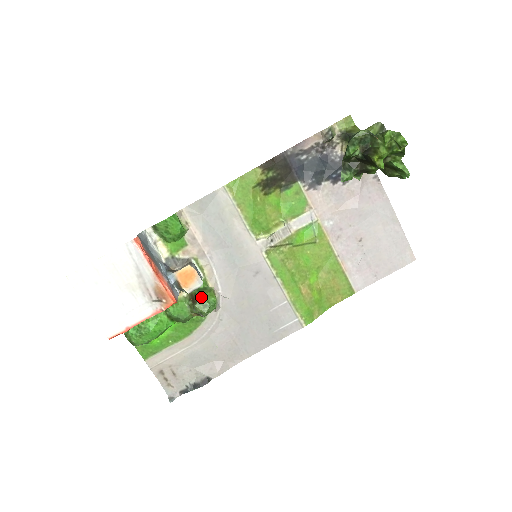
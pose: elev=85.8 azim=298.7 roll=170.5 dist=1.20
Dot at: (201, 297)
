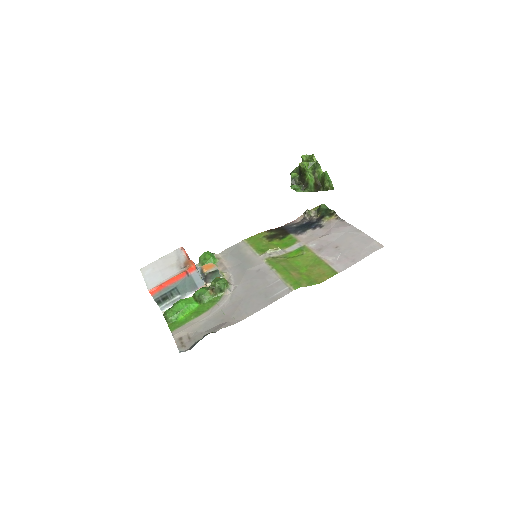
Dot at: (216, 278)
